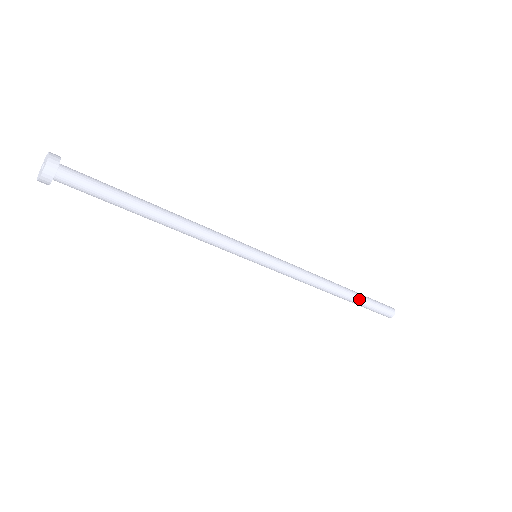
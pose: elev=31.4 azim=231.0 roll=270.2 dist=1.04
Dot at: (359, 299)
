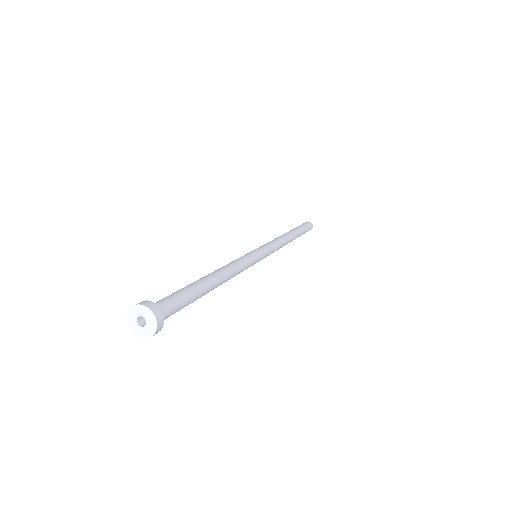
Dot at: occluded
